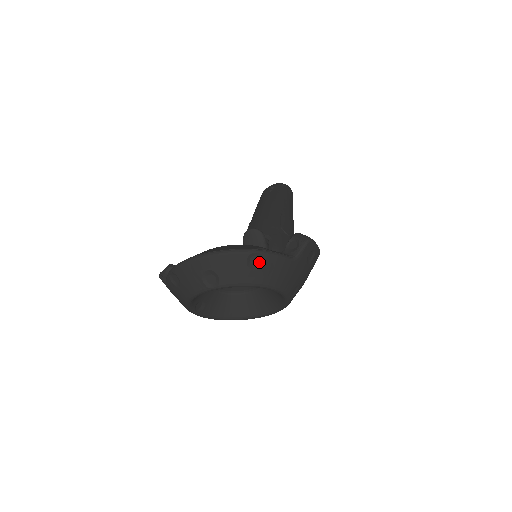
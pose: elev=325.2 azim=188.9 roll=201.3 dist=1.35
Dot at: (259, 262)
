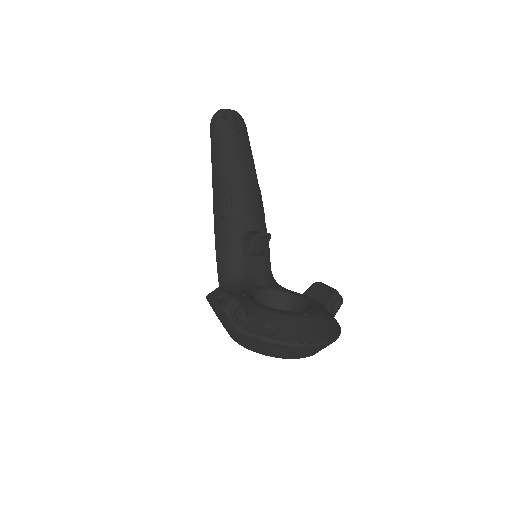
Dot at: occluded
